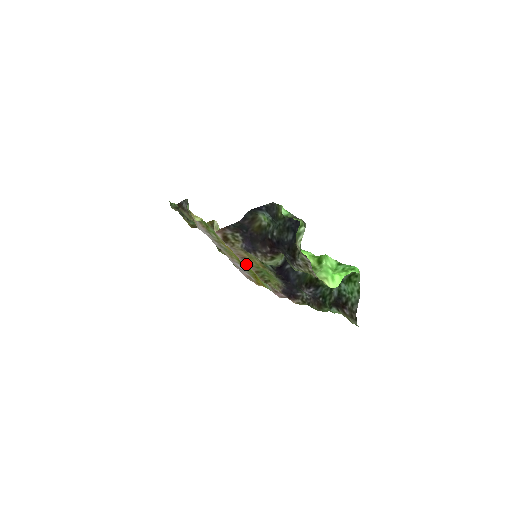
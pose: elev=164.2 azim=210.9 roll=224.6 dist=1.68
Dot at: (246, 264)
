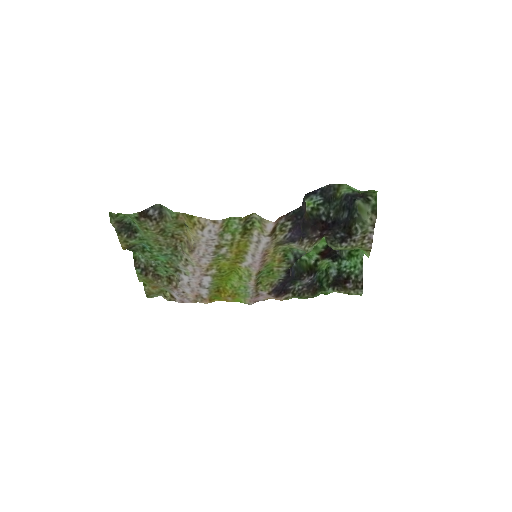
Dot at: (260, 263)
